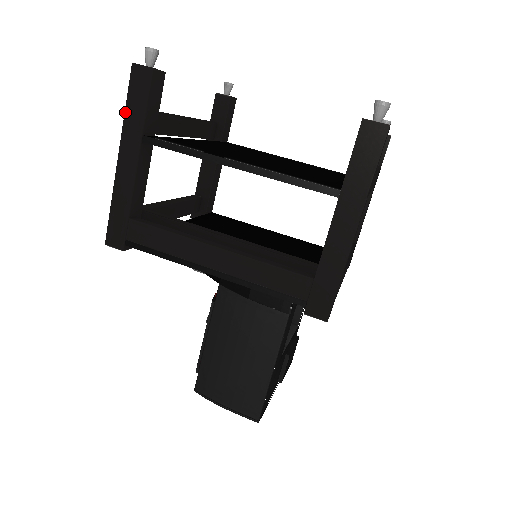
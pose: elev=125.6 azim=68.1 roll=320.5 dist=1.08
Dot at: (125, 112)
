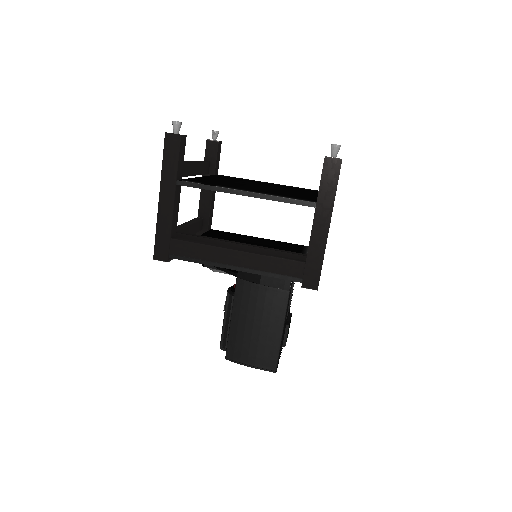
Dot at: (162, 165)
